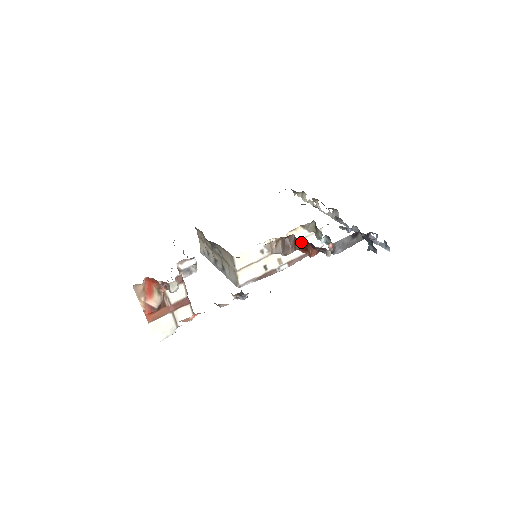
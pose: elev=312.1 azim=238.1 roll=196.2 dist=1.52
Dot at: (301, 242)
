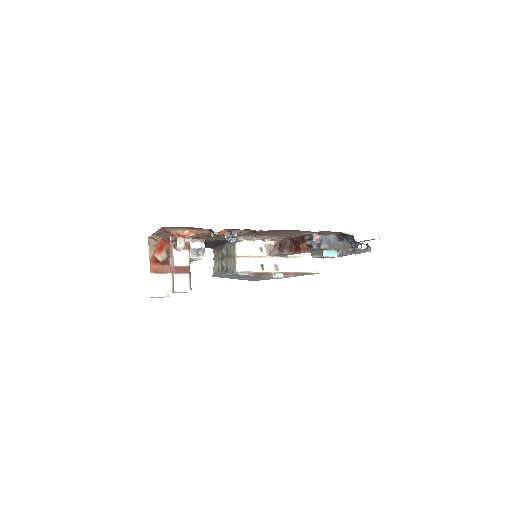
Dot at: (295, 244)
